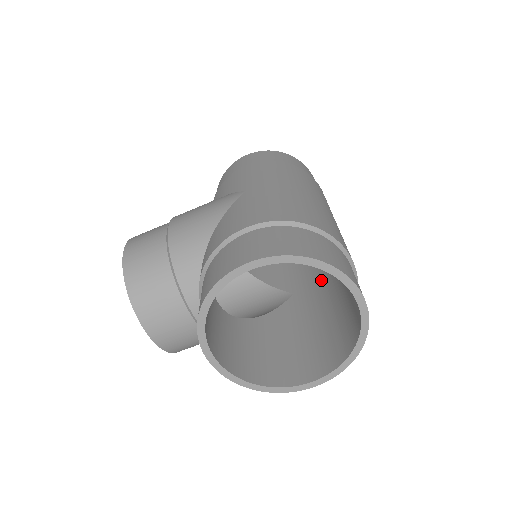
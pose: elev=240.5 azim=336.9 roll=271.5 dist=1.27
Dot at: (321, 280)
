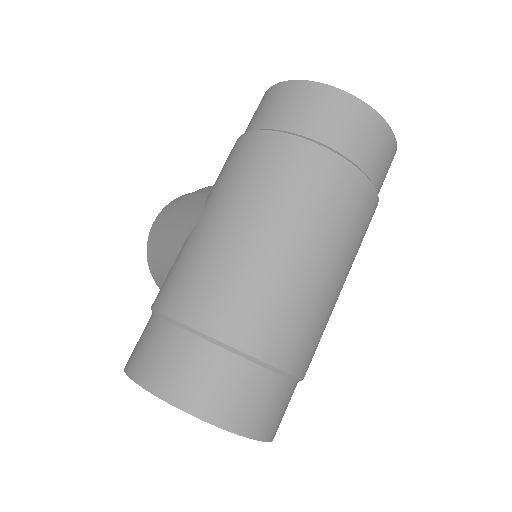
Dot at: occluded
